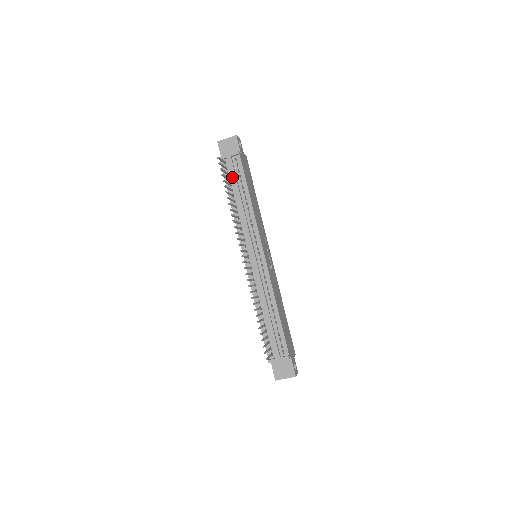
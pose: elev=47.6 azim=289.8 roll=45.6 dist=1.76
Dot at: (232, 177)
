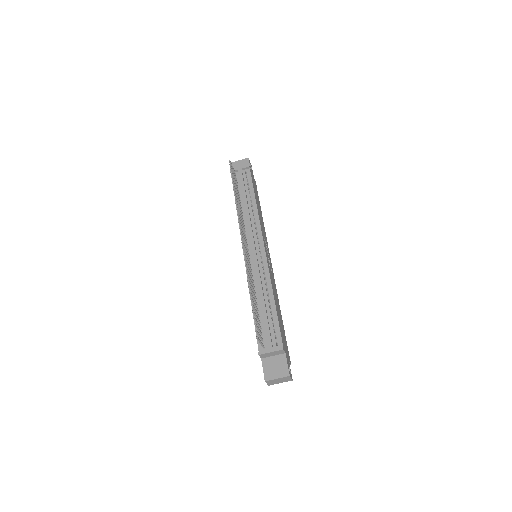
Dot at: (240, 184)
